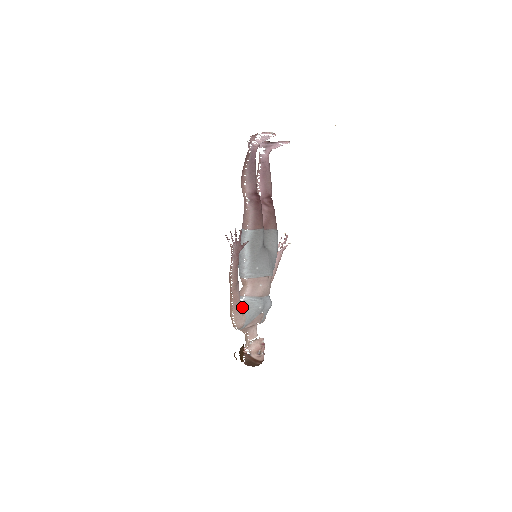
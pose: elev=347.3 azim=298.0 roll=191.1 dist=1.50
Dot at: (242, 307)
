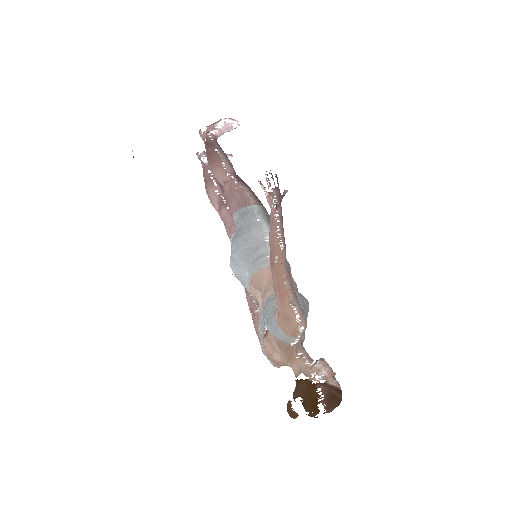
Dot at: (290, 302)
